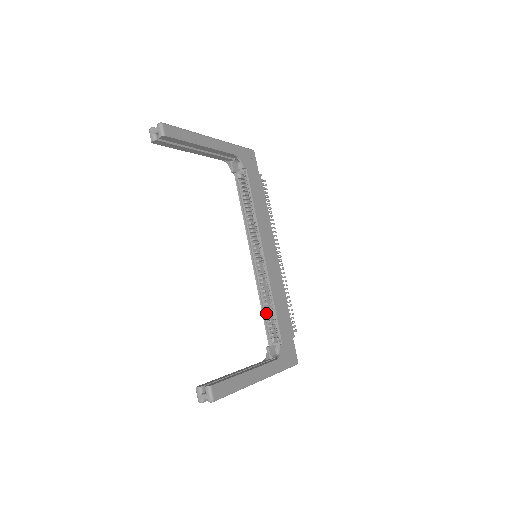
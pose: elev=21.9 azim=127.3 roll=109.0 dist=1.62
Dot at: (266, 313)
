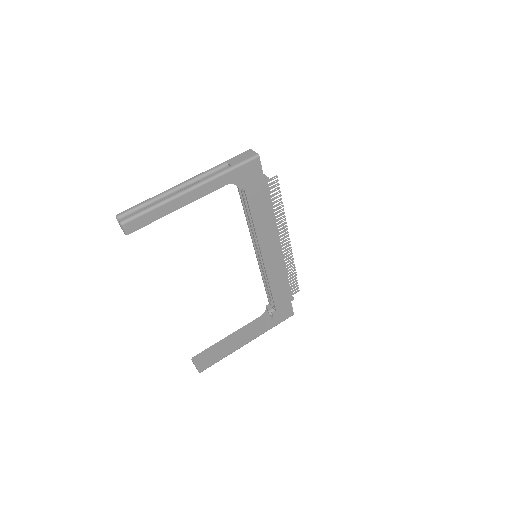
Dot at: (267, 287)
